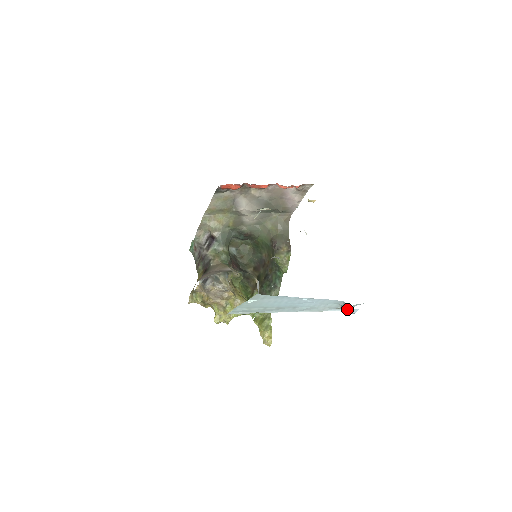
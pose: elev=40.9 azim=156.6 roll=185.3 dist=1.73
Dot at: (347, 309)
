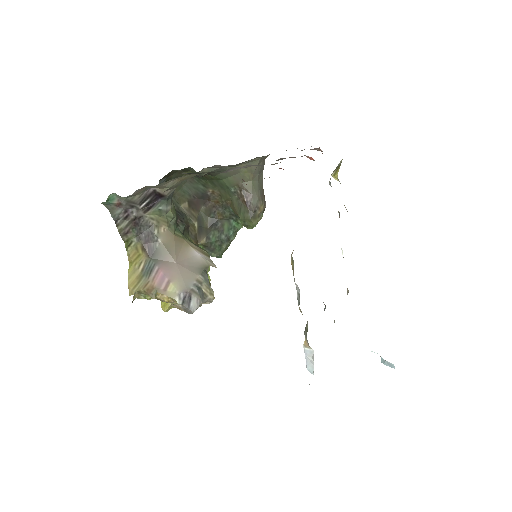
Dot at: occluded
